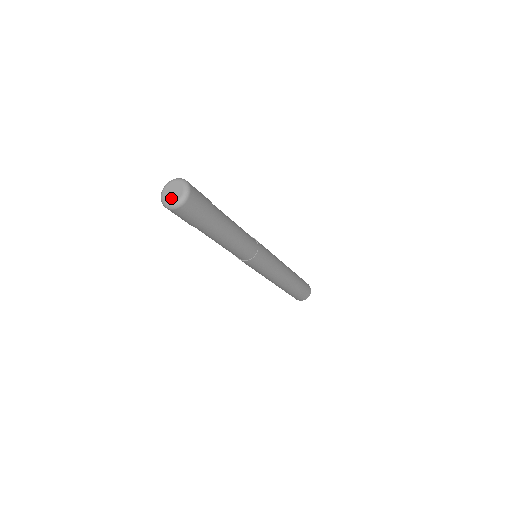
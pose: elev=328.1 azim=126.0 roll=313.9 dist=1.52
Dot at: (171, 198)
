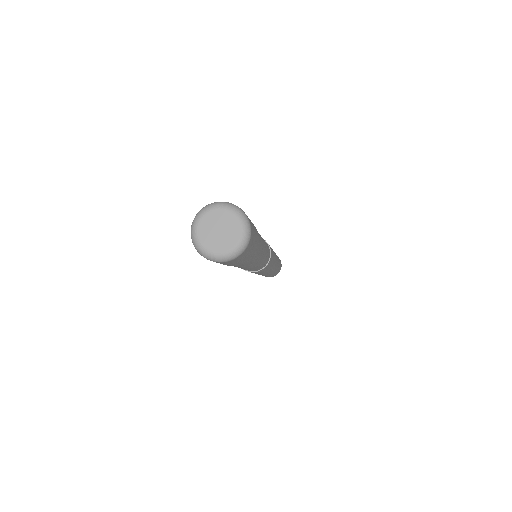
Dot at: (211, 241)
